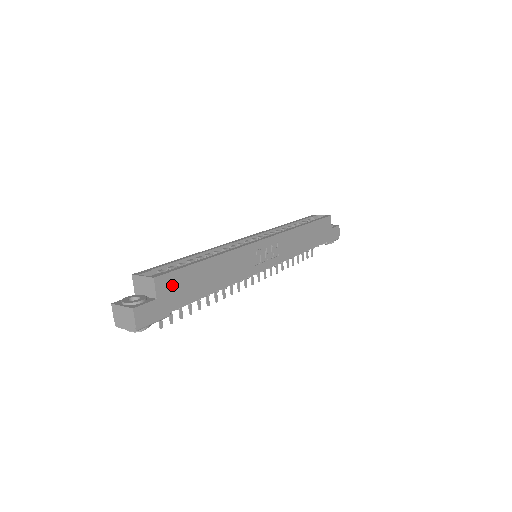
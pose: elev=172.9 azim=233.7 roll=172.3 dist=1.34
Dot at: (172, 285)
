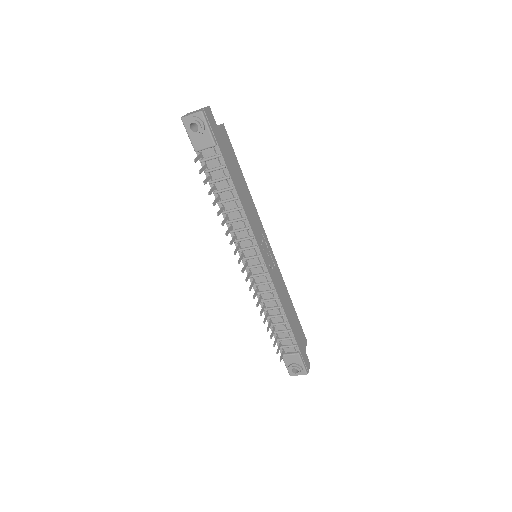
Dot at: (226, 143)
